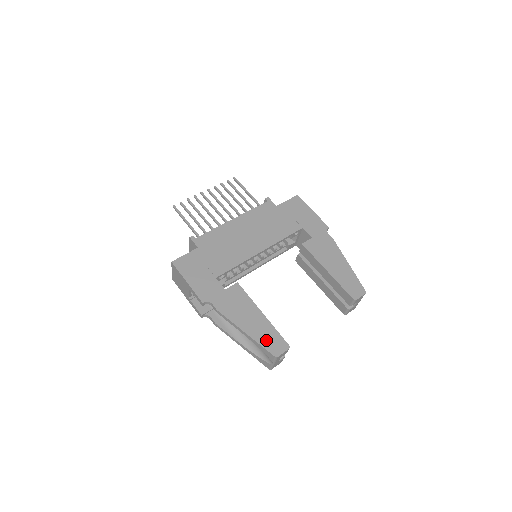
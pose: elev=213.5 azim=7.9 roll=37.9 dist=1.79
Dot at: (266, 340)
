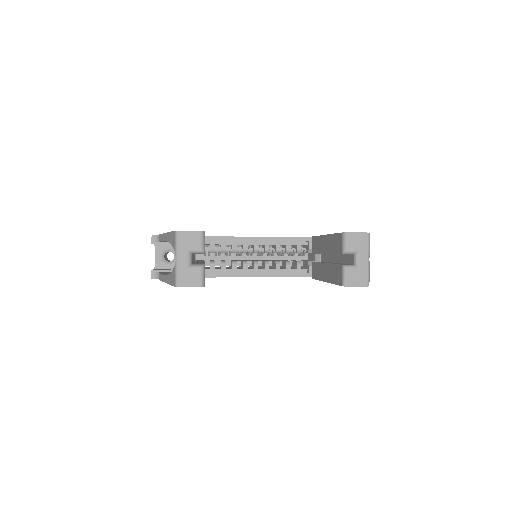
Dot at: occluded
